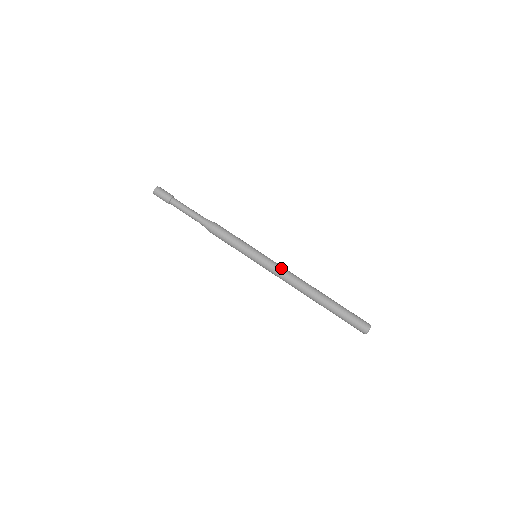
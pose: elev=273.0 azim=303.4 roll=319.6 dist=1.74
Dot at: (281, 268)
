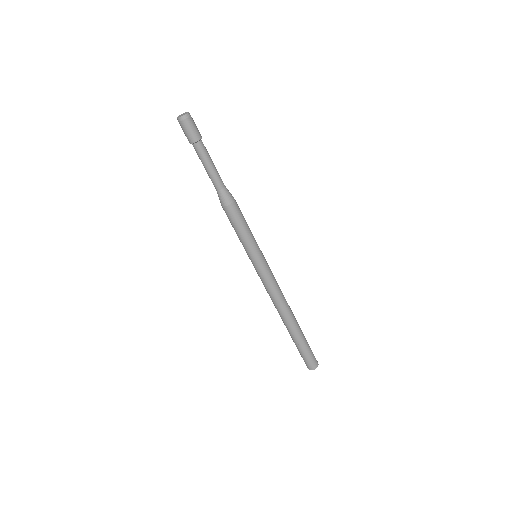
Dot at: occluded
